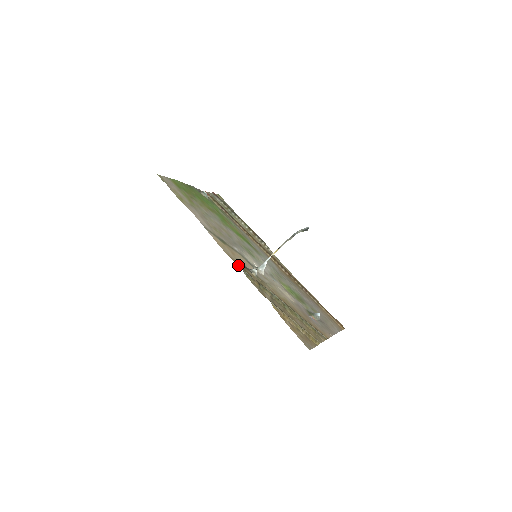
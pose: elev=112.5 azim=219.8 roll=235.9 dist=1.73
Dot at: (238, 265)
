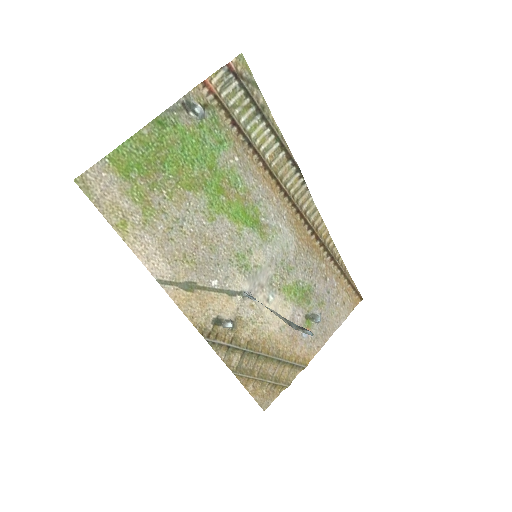
Dot at: (203, 330)
